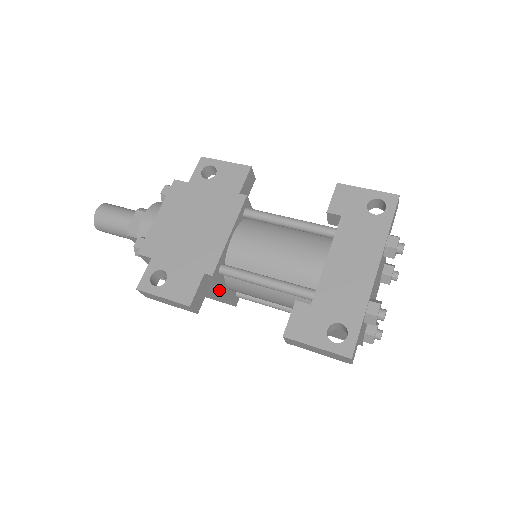
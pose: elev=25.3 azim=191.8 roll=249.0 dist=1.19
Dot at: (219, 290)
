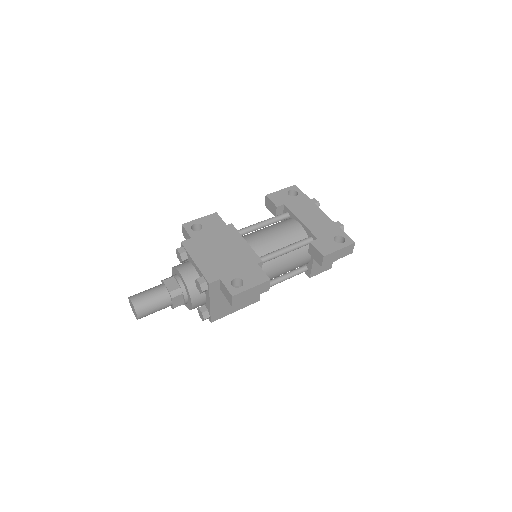
Dot at: occluded
